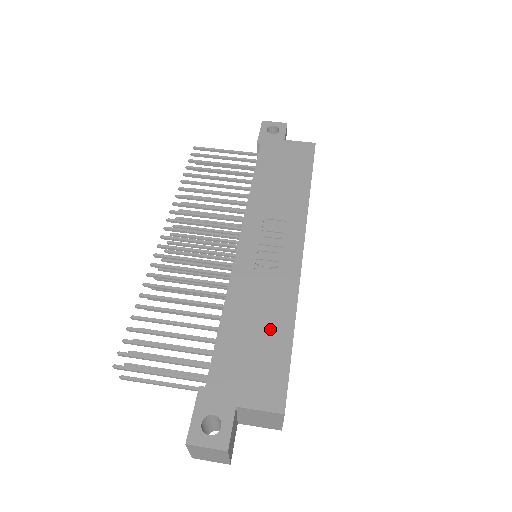
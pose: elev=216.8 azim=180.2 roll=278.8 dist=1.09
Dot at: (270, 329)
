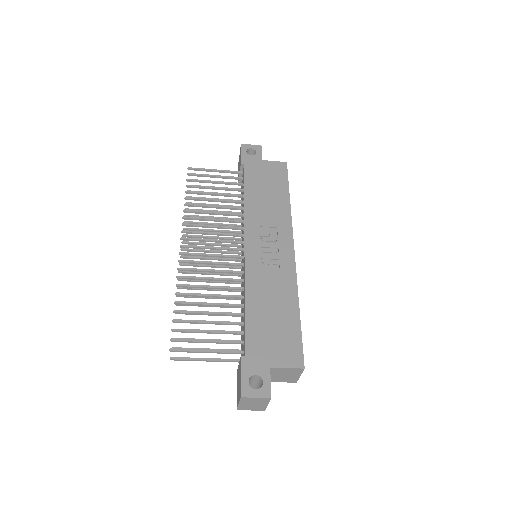
Dot at: (282, 310)
